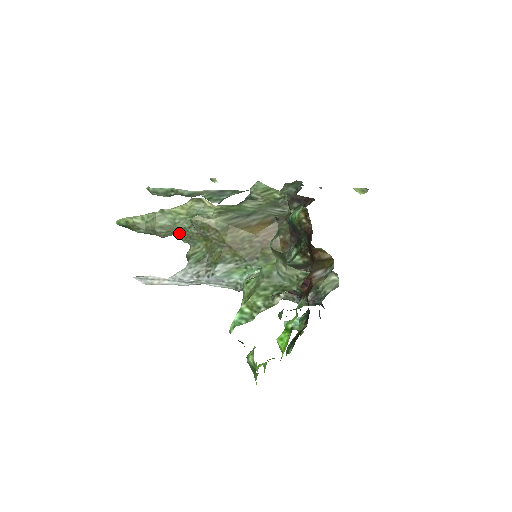
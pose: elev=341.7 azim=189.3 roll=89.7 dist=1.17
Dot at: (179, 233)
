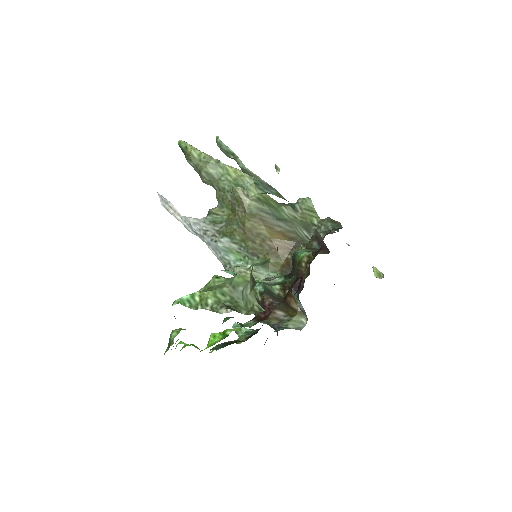
Dot at: (217, 189)
